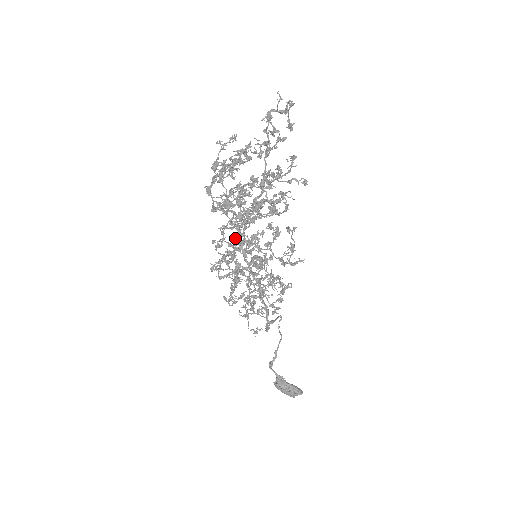
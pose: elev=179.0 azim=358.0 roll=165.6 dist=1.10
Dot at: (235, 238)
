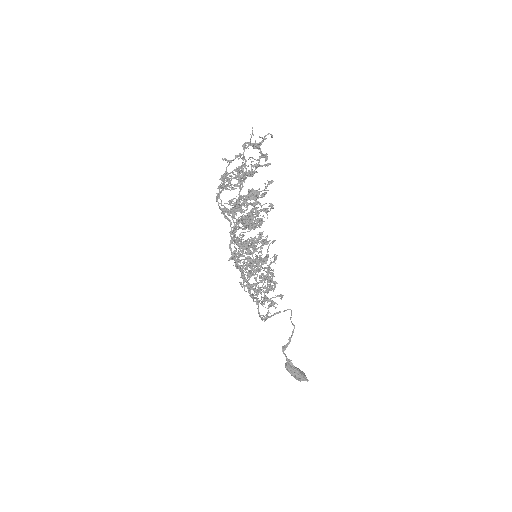
Dot at: occluded
